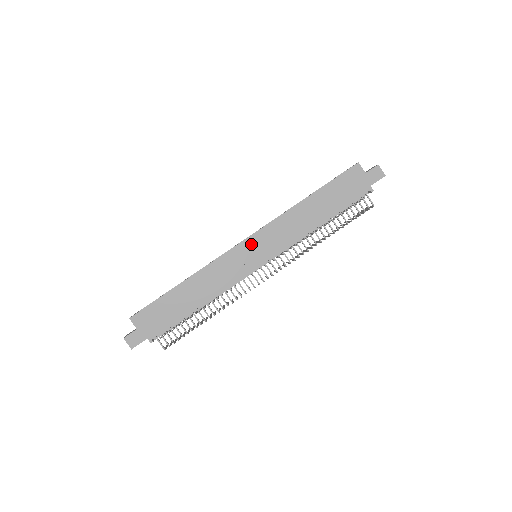
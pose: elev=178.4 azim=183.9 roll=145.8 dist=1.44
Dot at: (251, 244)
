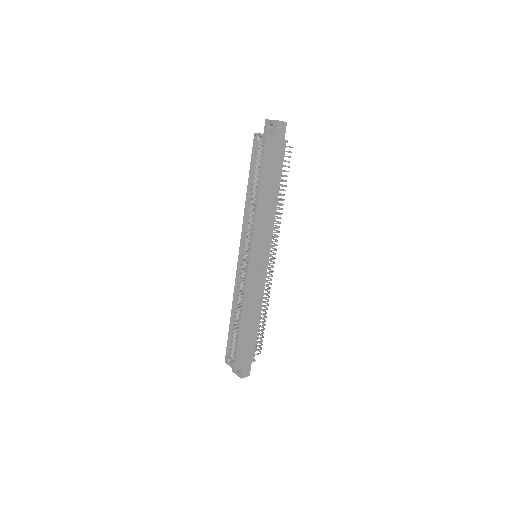
Dot at: (254, 258)
